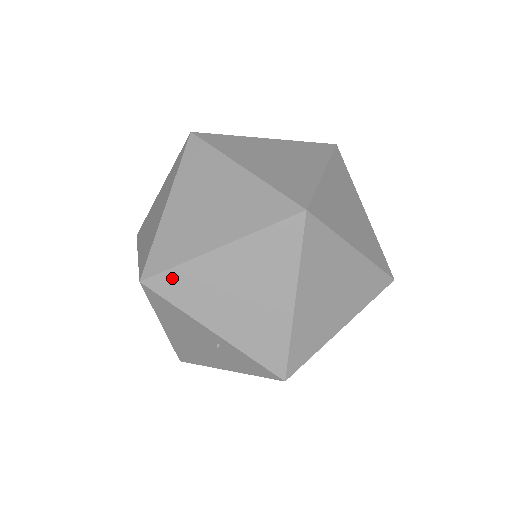
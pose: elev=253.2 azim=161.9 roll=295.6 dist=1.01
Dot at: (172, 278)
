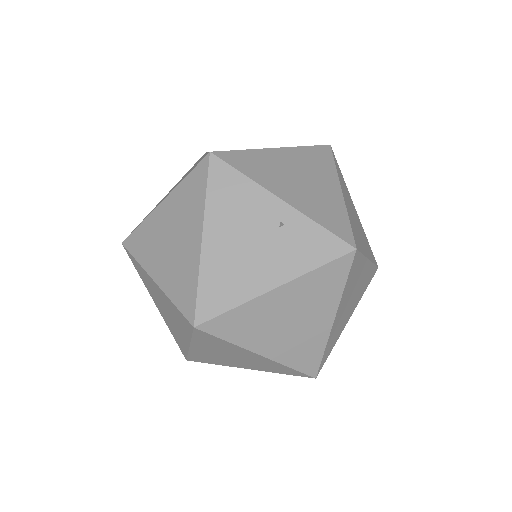
Dot at: (240, 156)
